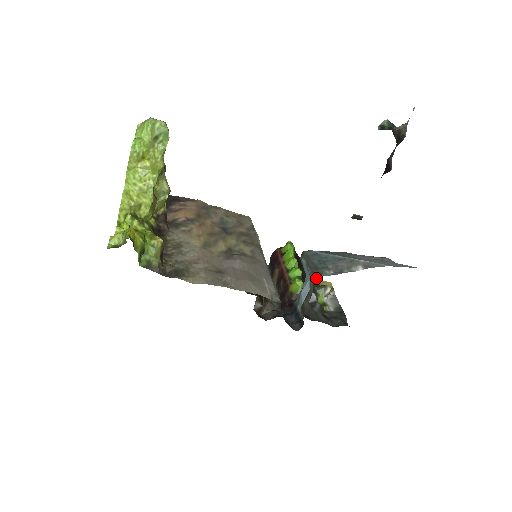
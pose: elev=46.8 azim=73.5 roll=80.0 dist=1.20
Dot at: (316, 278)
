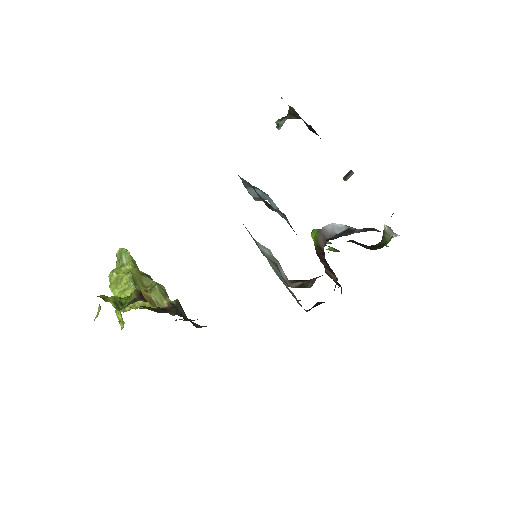
Dot at: occluded
